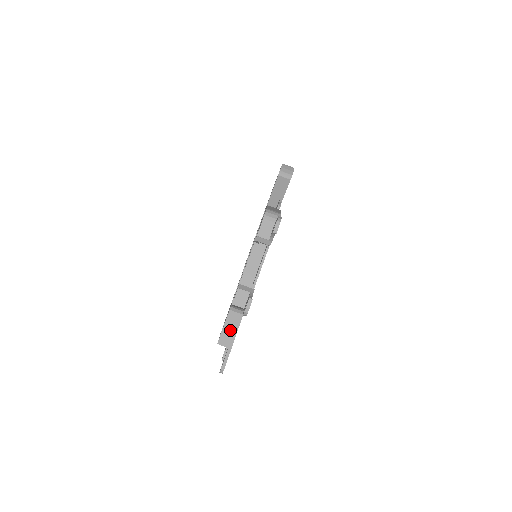
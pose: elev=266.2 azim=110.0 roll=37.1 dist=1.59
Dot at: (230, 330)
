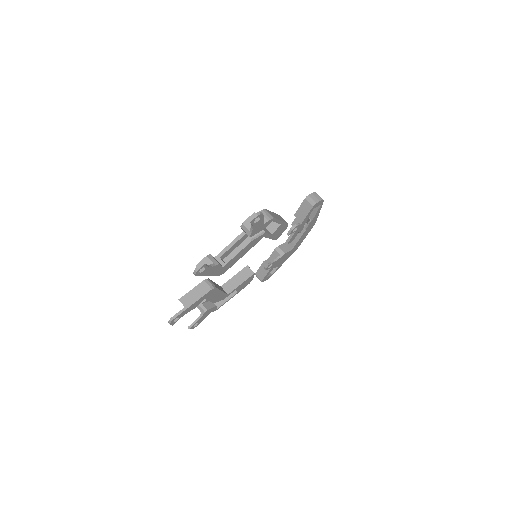
Dot at: (195, 295)
